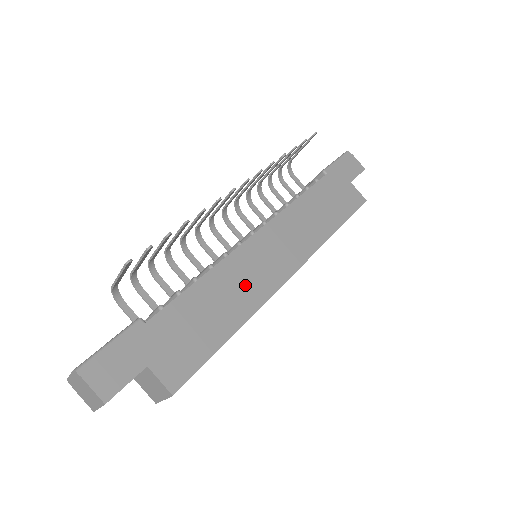
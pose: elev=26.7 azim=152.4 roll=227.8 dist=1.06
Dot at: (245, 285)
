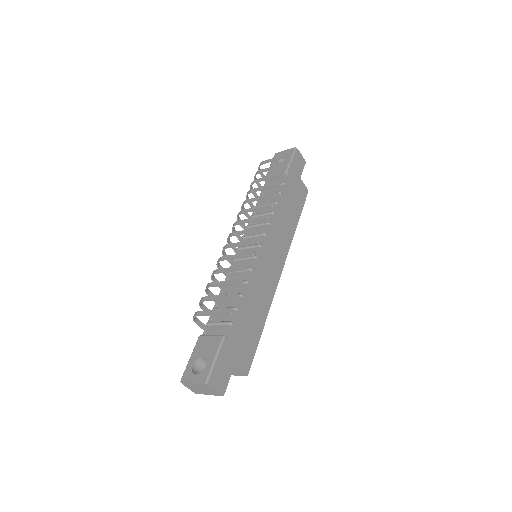
Dot at: (264, 289)
